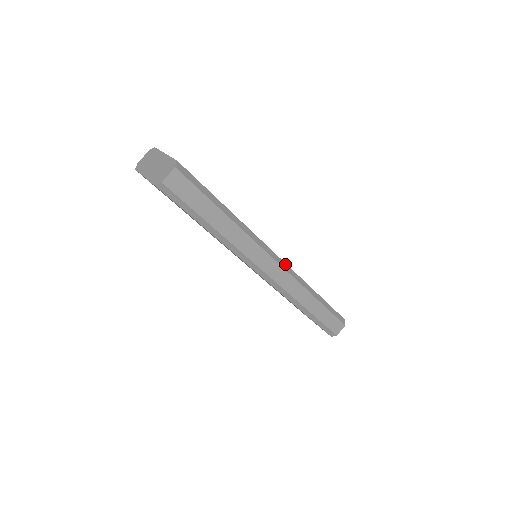
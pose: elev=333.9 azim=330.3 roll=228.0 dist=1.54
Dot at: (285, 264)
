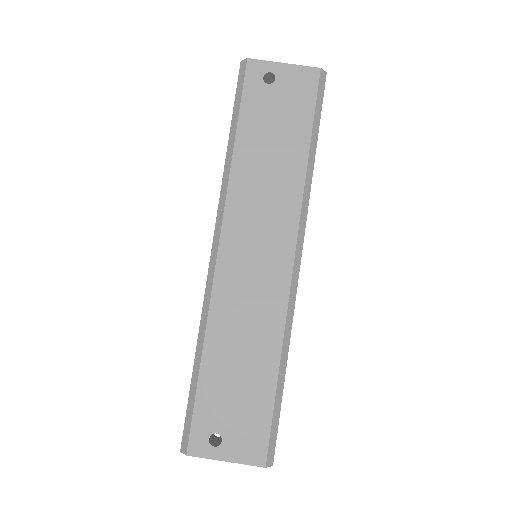
Dot at: (297, 243)
